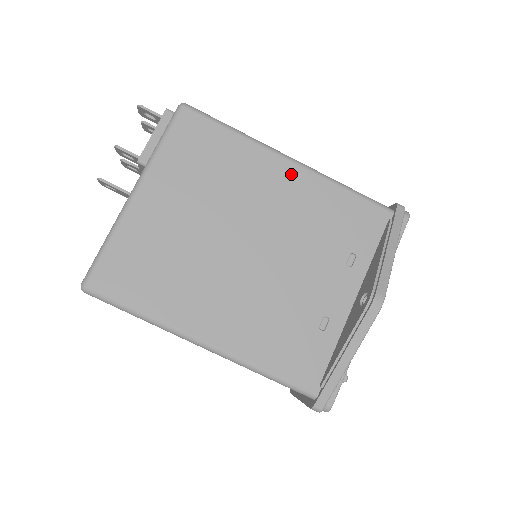
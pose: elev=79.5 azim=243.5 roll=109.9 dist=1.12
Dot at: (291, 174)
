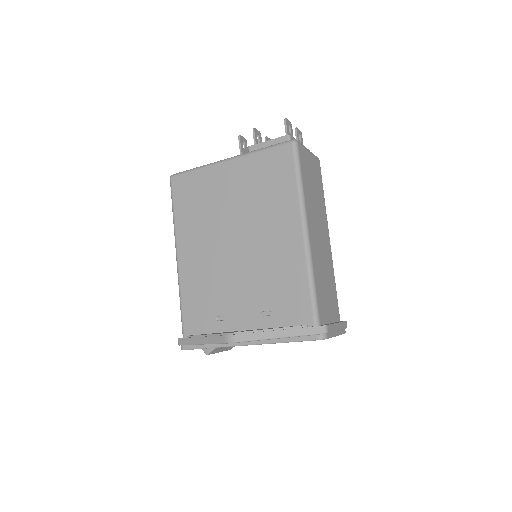
Dot at: (294, 238)
